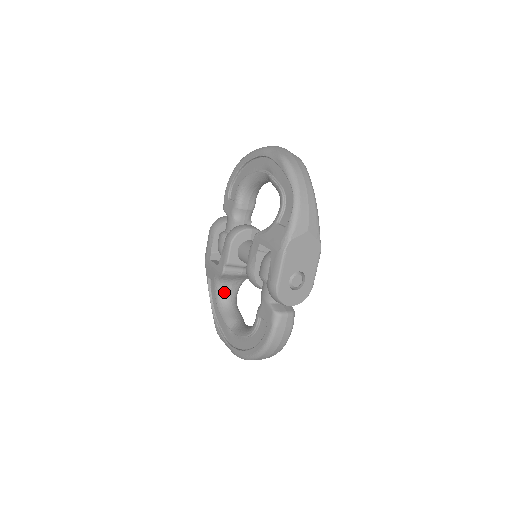
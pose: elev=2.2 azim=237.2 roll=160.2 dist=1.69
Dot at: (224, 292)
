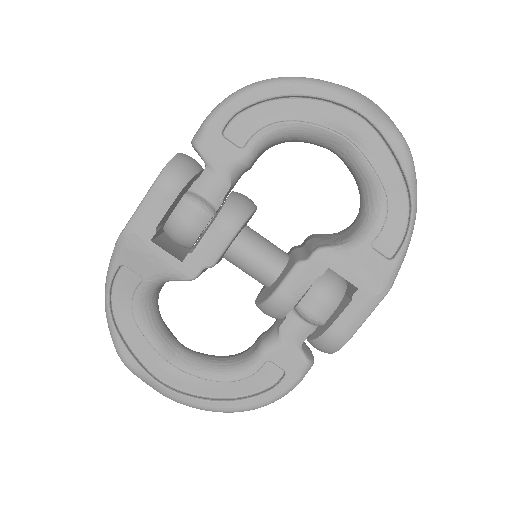
Dot at: (154, 295)
